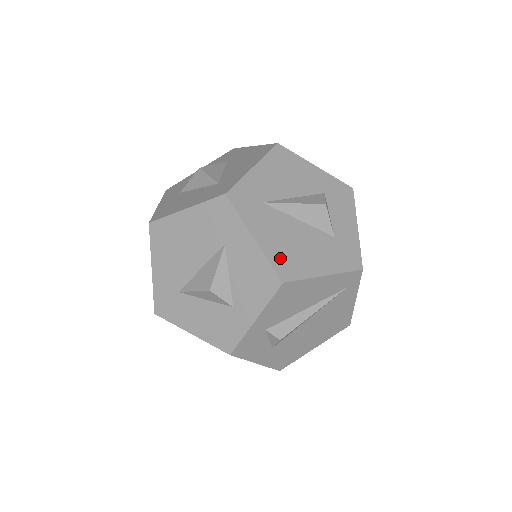
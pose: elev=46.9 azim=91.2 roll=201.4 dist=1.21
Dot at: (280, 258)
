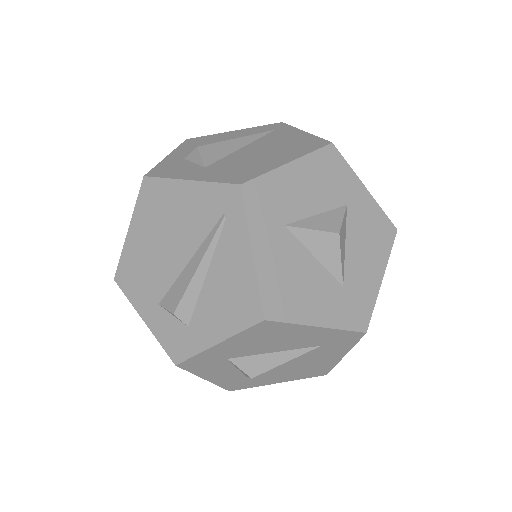
Dot at: occluded
